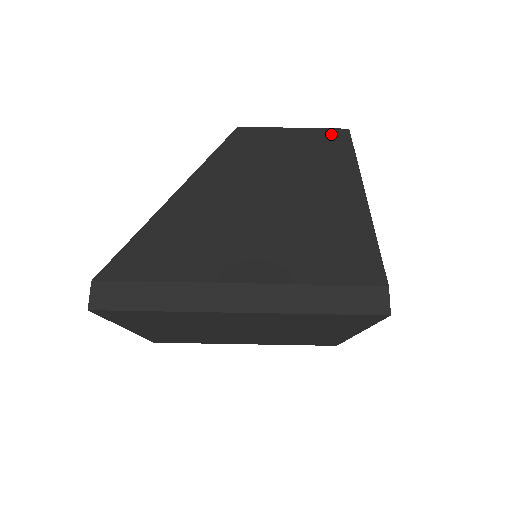
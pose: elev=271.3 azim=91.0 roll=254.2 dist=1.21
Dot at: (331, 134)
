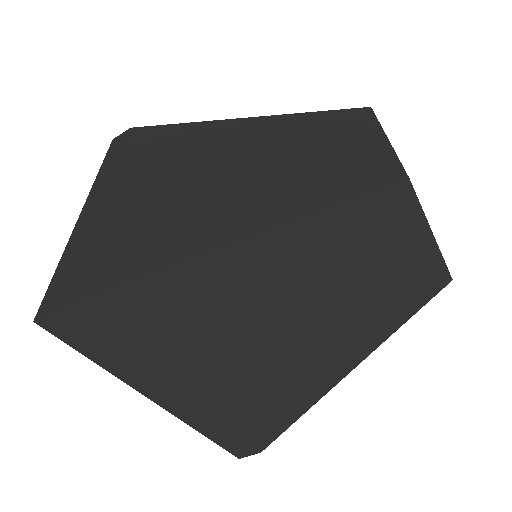
Dot at: (436, 275)
